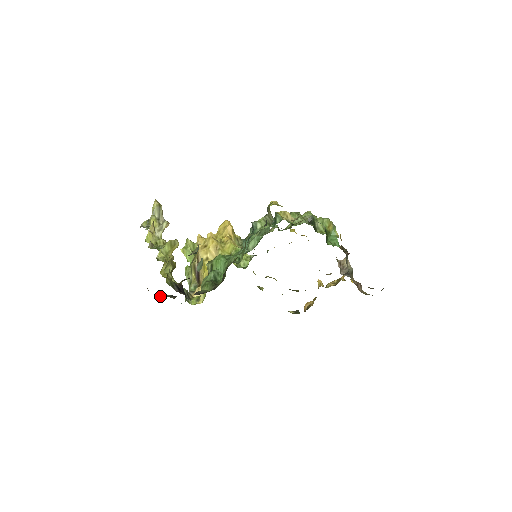
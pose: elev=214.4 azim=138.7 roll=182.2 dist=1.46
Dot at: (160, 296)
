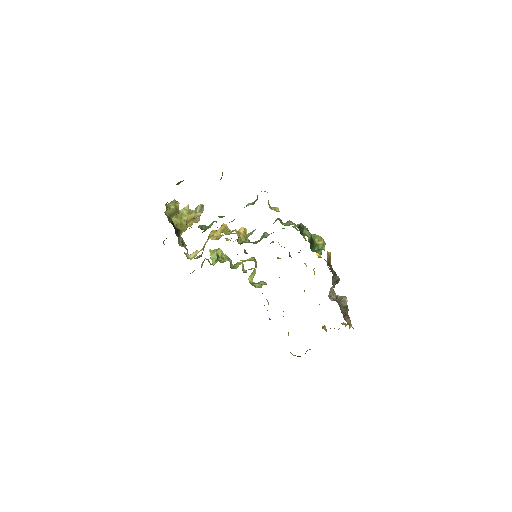
Dot at: occluded
